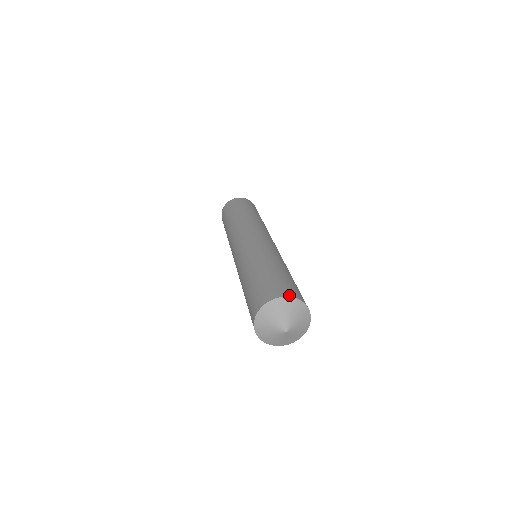
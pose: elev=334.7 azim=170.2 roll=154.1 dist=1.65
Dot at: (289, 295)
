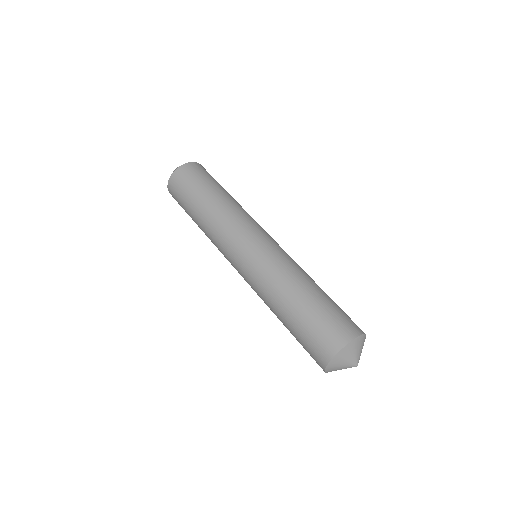
Dot at: (362, 332)
